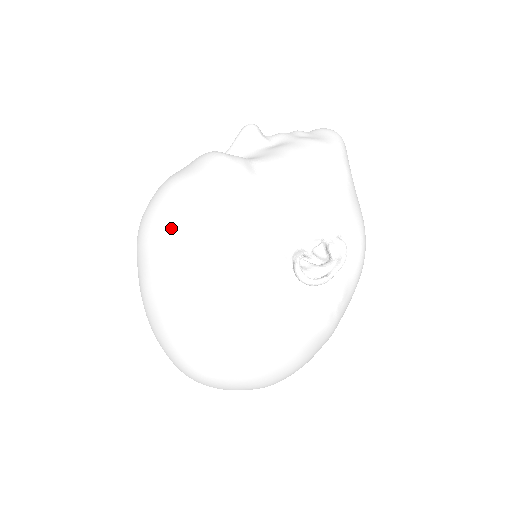
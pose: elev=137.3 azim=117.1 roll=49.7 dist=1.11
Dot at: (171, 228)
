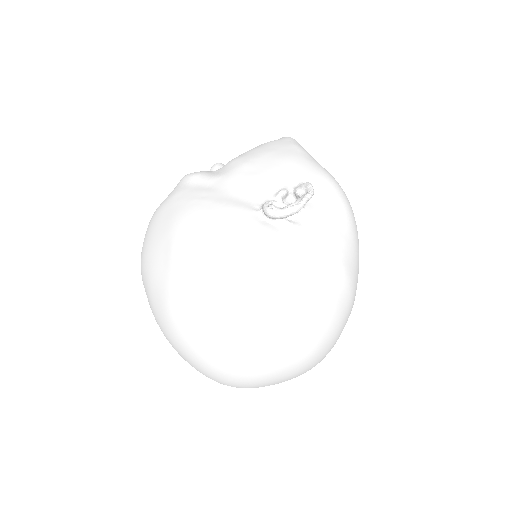
Dot at: (155, 237)
